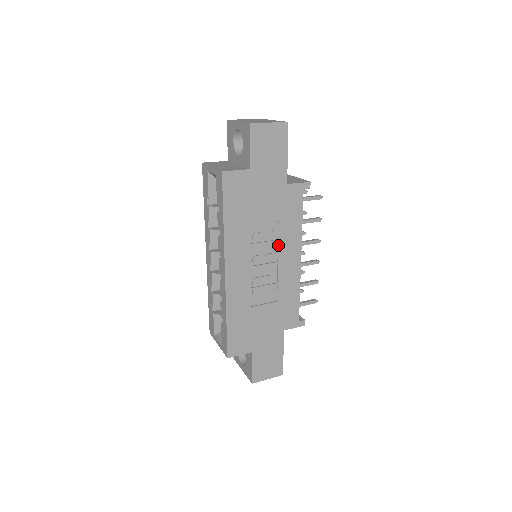
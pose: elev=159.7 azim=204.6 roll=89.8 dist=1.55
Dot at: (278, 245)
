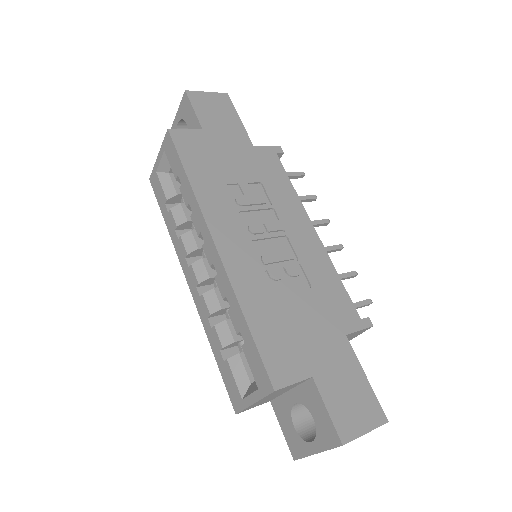
Dot at: (275, 211)
